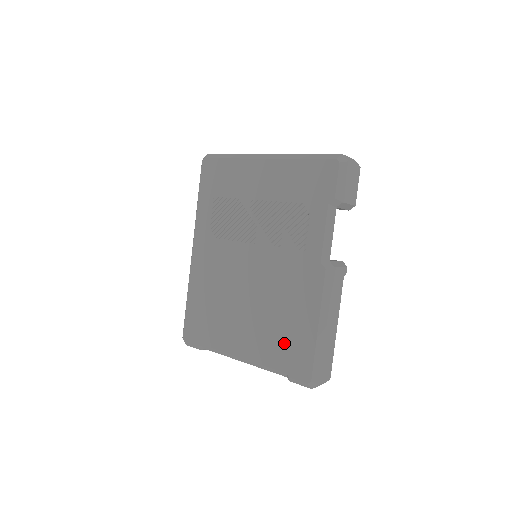
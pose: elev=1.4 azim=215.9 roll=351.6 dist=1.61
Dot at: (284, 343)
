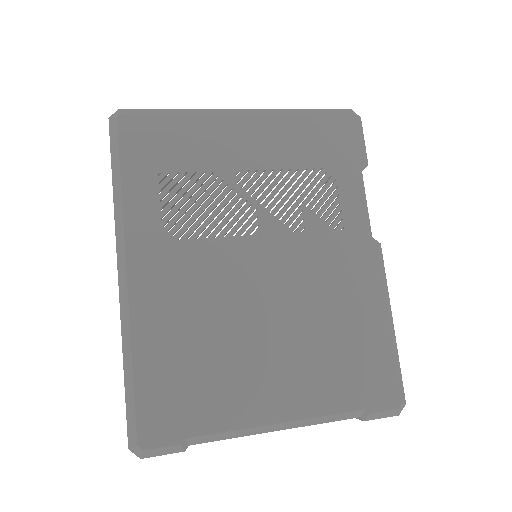
Dot at: (349, 366)
